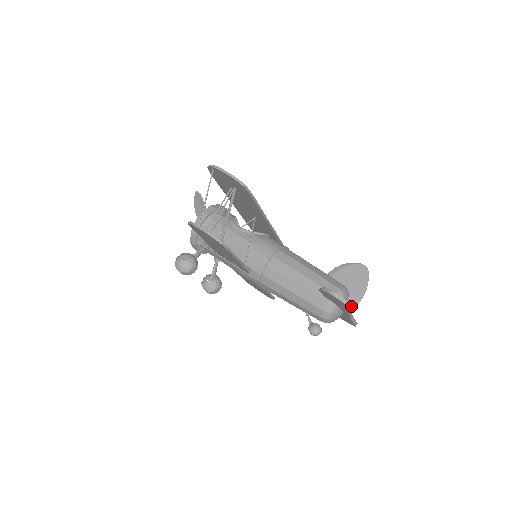
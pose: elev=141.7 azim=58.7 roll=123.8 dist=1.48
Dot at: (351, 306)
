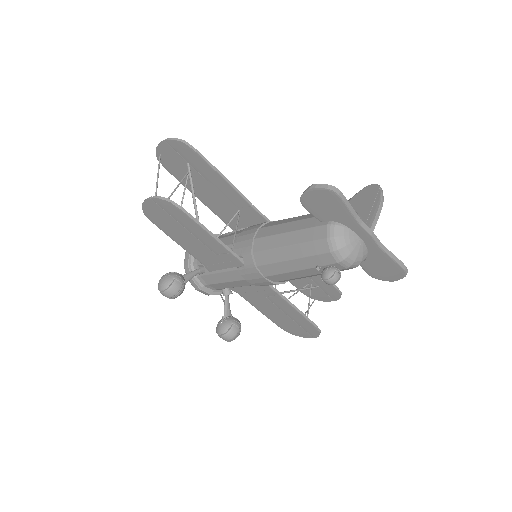
Dot at: (368, 225)
